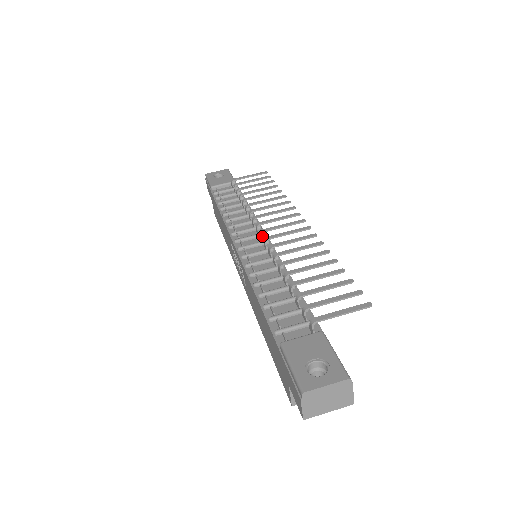
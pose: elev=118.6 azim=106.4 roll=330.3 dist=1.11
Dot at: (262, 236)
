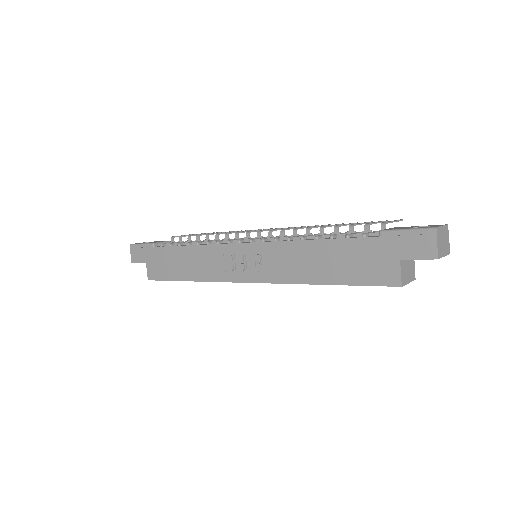
Dot at: occluded
